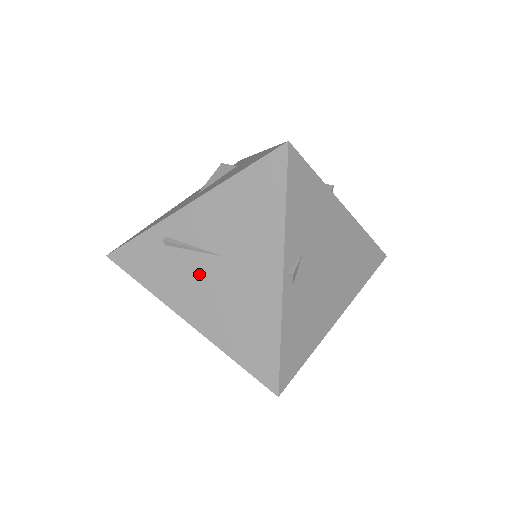
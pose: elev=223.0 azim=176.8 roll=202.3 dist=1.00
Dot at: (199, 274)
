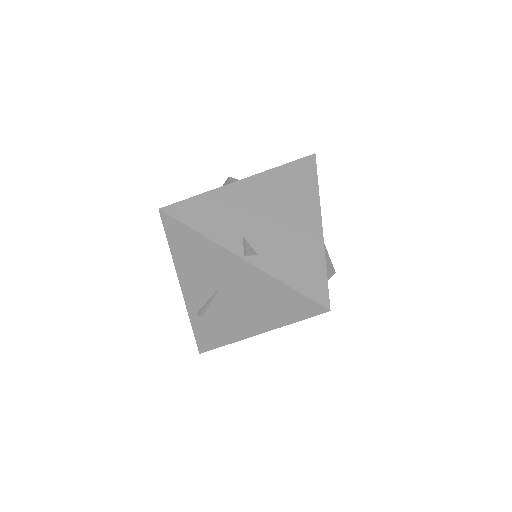
Dot at: (227, 309)
